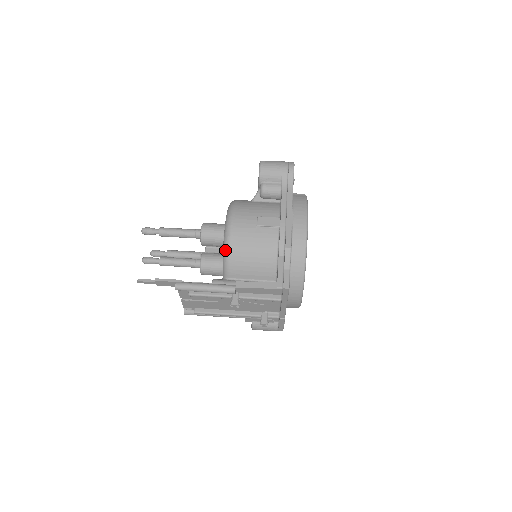
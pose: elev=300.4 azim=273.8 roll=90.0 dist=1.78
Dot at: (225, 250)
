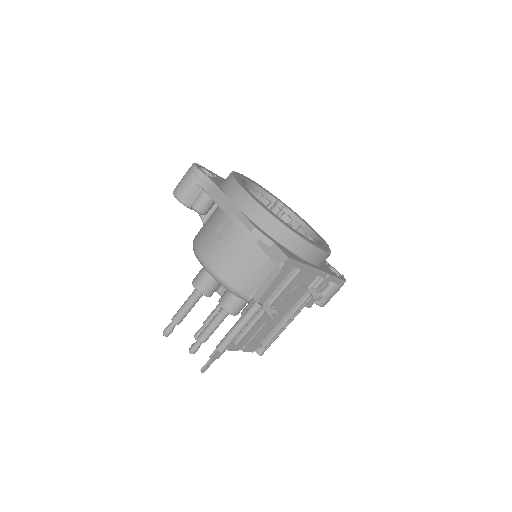
Dot at: (221, 284)
